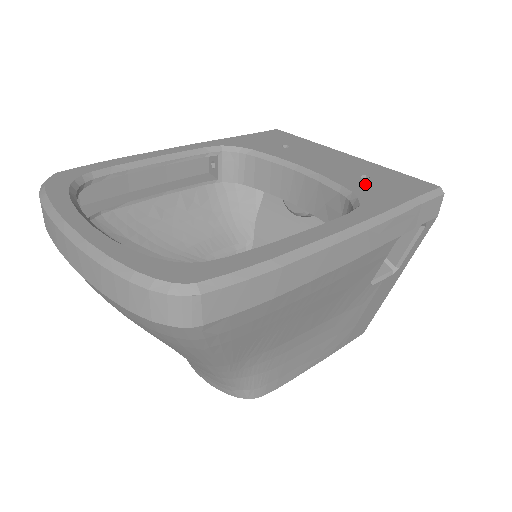
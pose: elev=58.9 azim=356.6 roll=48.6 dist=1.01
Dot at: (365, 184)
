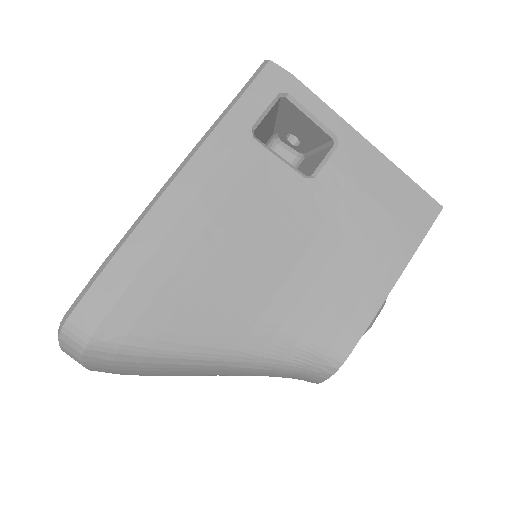
Dot at: occluded
